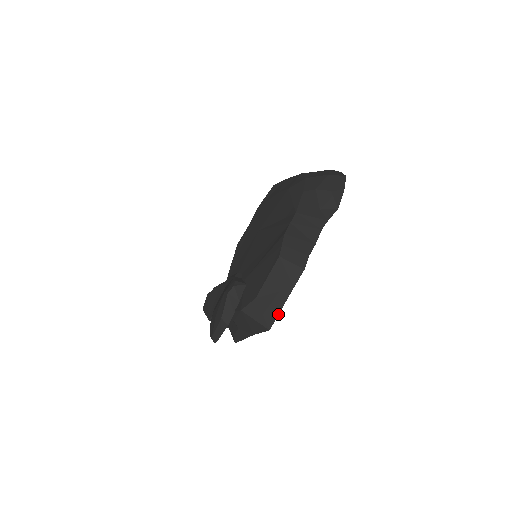
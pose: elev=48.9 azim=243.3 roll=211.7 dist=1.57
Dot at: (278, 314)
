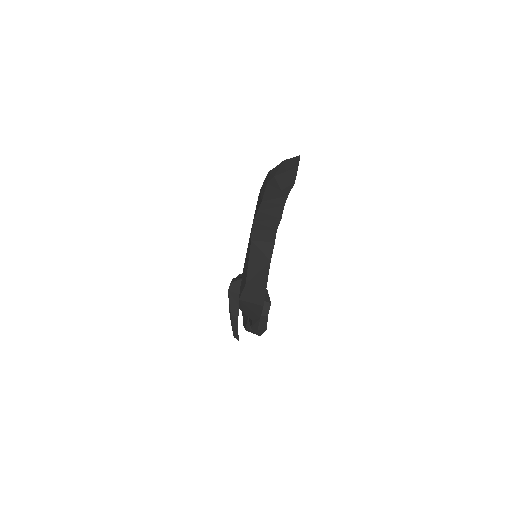
Dot at: occluded
